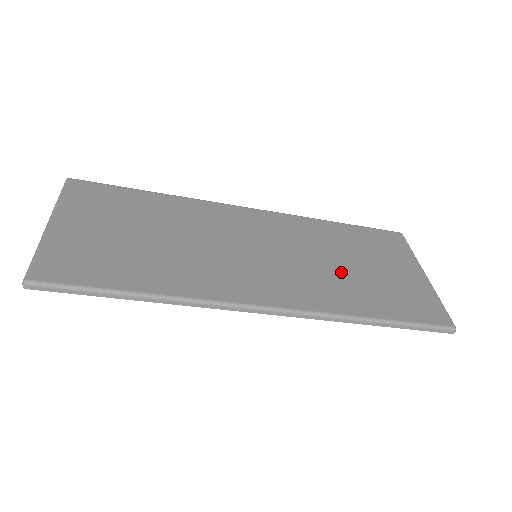
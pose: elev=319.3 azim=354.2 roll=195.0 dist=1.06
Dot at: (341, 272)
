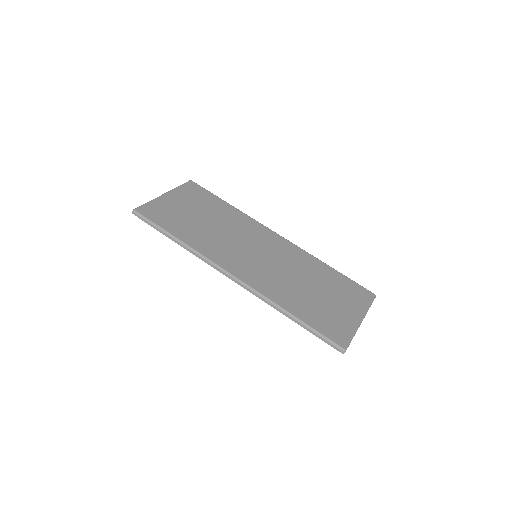
Dot at: (298, 287)
